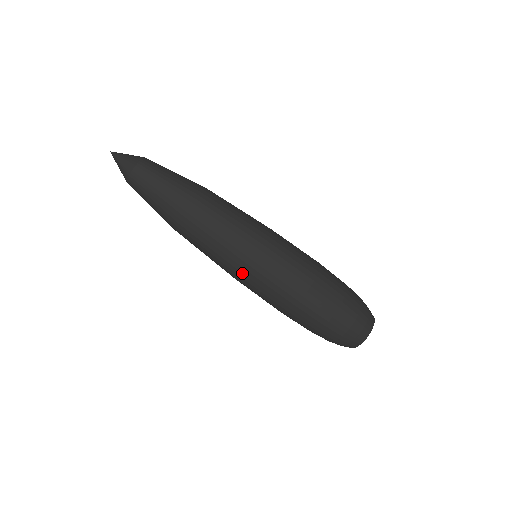
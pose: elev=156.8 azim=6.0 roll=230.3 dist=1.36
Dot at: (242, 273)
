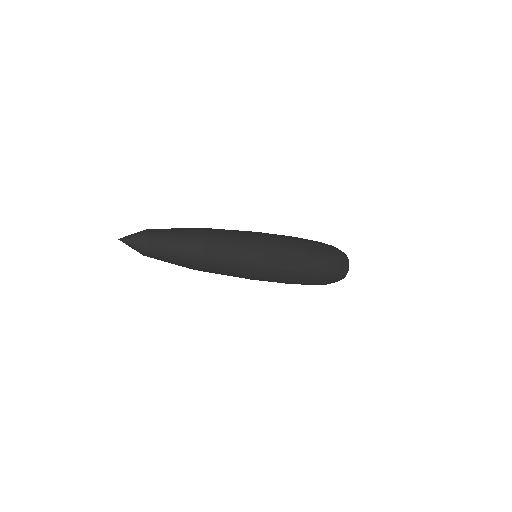
Dot at: (257, 277)
